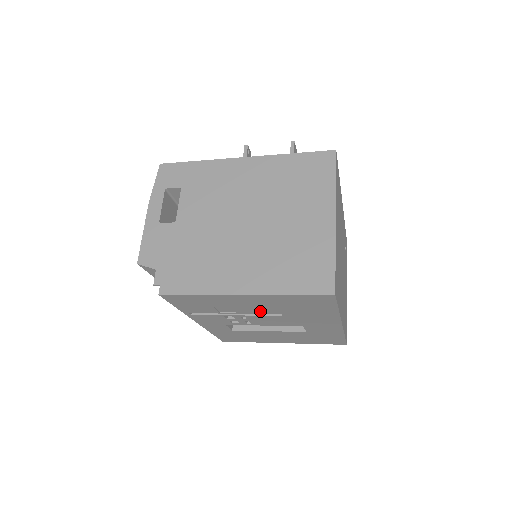
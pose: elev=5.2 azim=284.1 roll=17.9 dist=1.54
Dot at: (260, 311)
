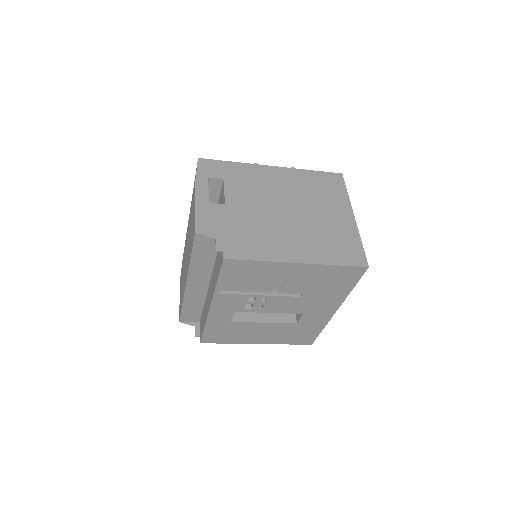
Dot at: (289, 289)
